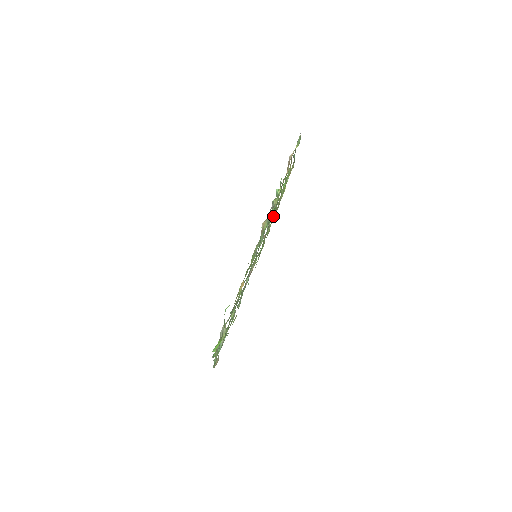
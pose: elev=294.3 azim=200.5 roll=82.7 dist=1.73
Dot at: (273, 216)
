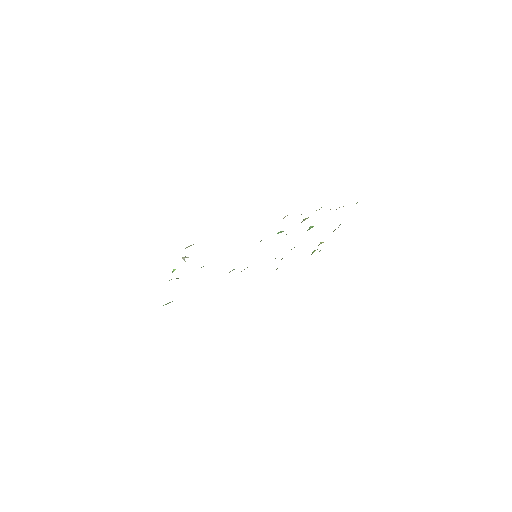
Dot at: occluded
